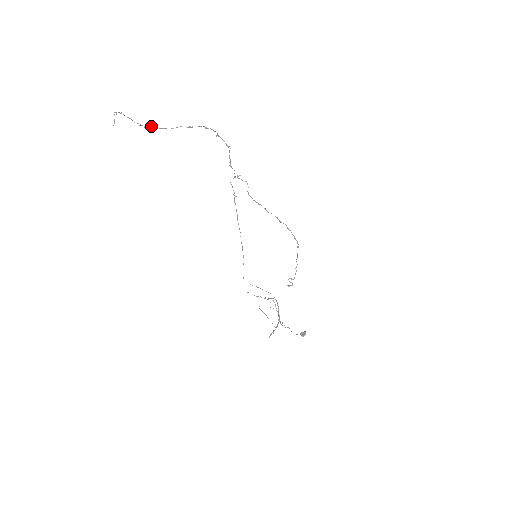
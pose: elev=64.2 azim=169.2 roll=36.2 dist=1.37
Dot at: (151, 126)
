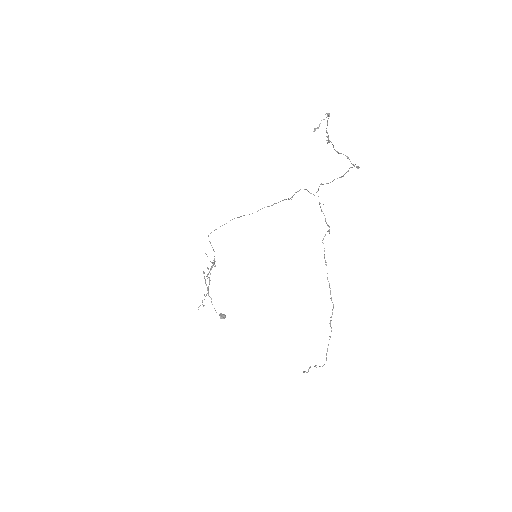
Dot at: occluded
